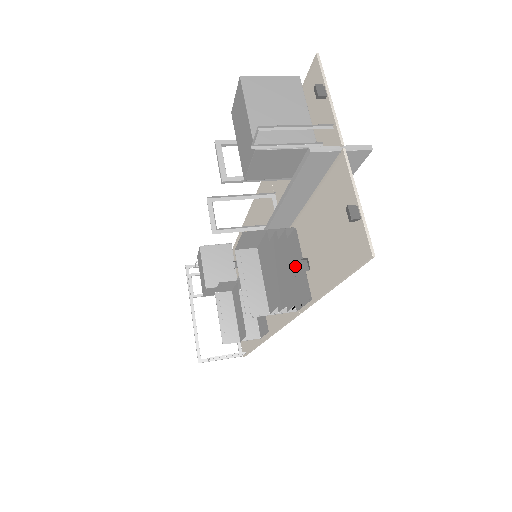
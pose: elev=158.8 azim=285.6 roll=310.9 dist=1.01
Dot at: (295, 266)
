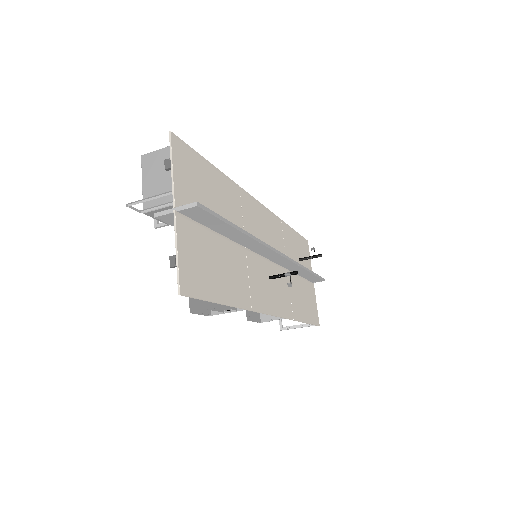
Dot at: occluded
